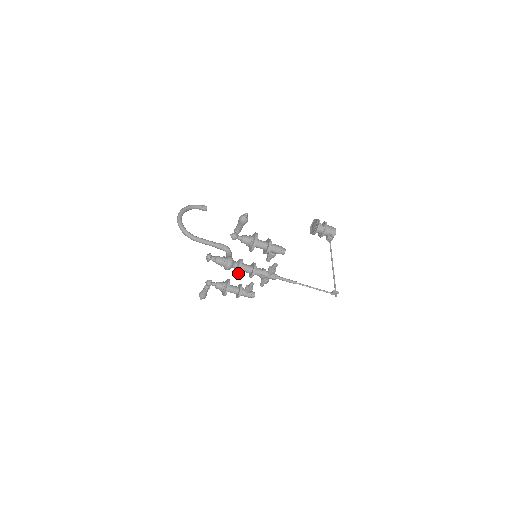
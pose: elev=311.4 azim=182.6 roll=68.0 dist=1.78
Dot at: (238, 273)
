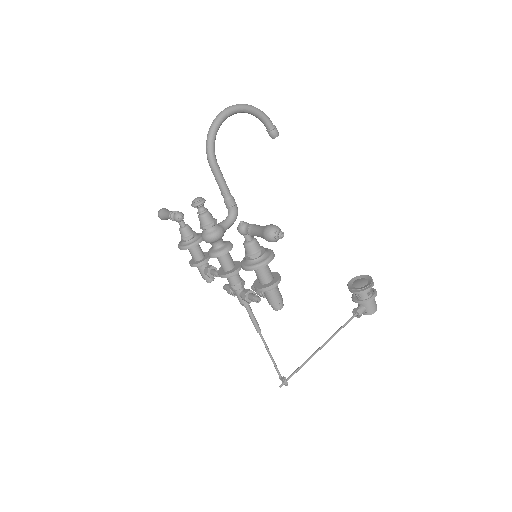
Dot at: (209, 256)
